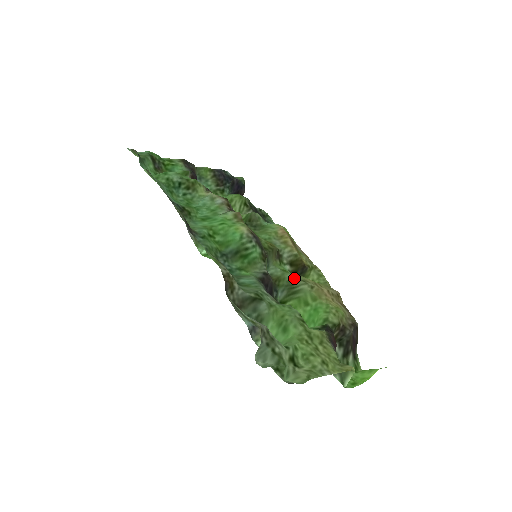
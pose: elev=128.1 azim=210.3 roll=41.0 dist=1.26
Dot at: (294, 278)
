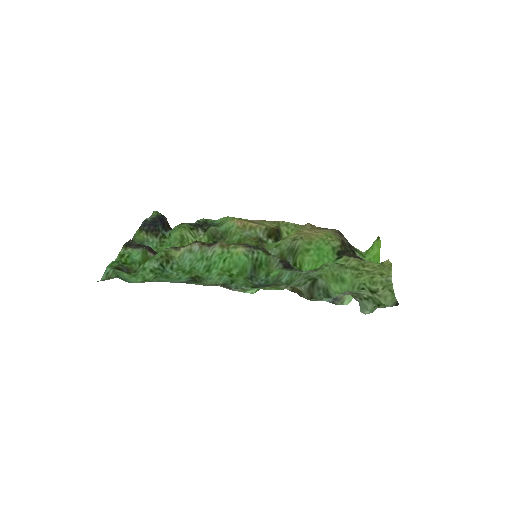
Dot at: (288, 244)
